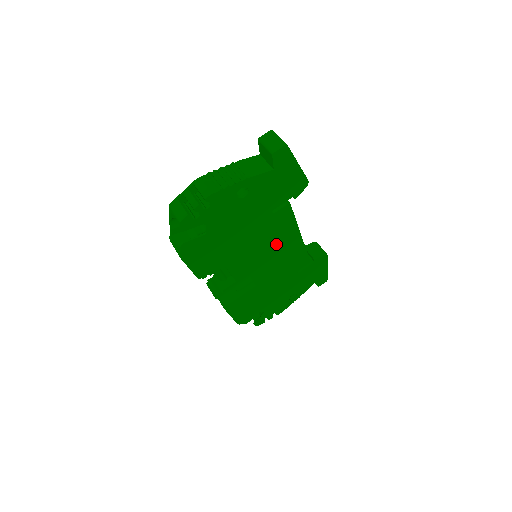
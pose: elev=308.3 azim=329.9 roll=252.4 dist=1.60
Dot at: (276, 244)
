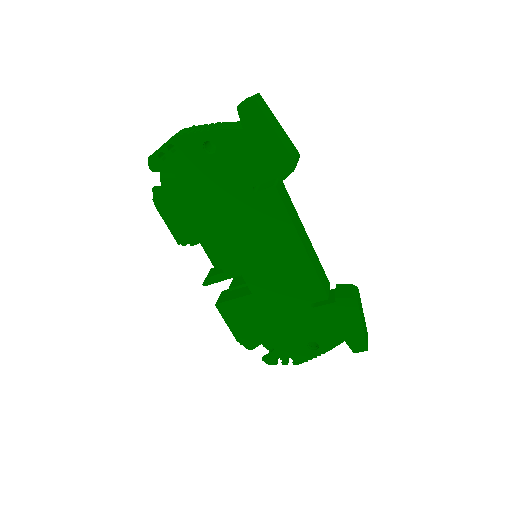
Dot at: (269, 242)
